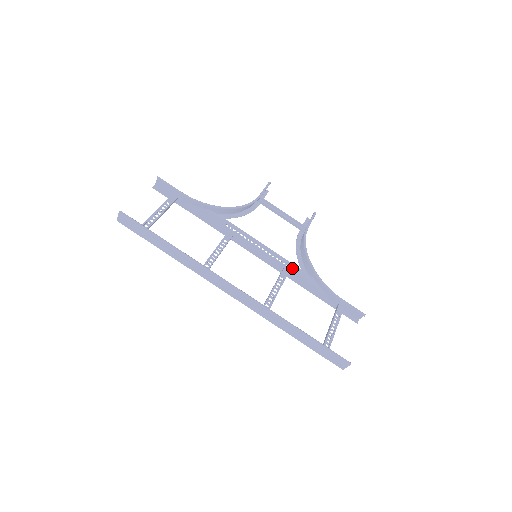
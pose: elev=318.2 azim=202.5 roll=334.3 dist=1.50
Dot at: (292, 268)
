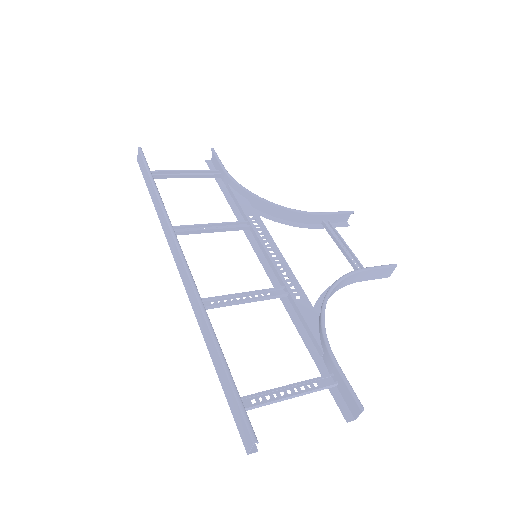
Dot at: (296, 293)
